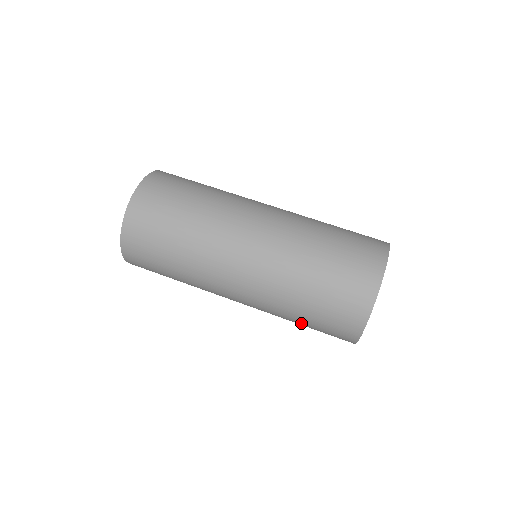
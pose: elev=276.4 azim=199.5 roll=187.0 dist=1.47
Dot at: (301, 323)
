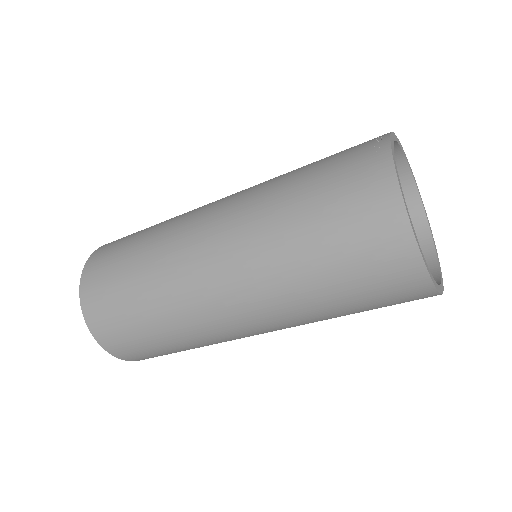
Dot at: occluded
